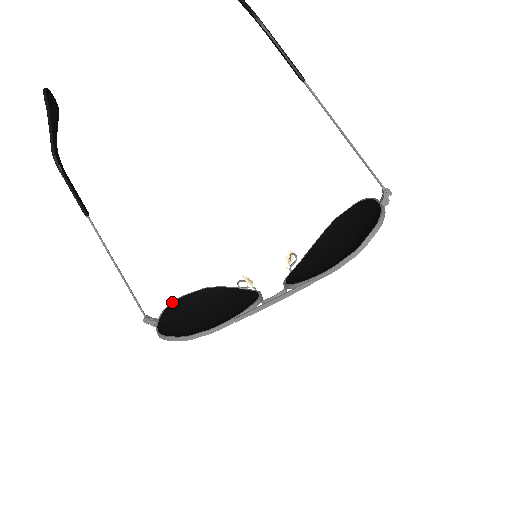
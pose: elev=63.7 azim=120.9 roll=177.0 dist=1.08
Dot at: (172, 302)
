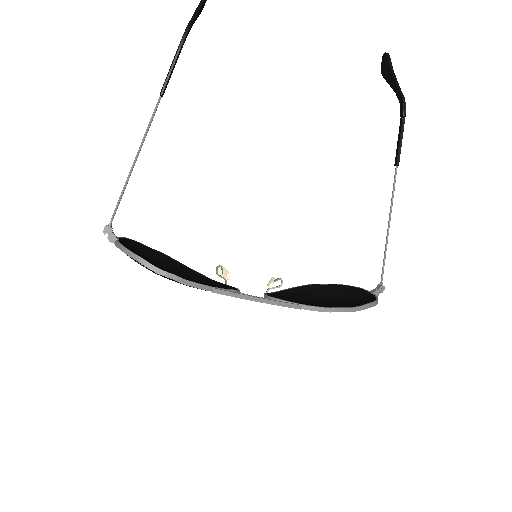
Dot at: occluded
